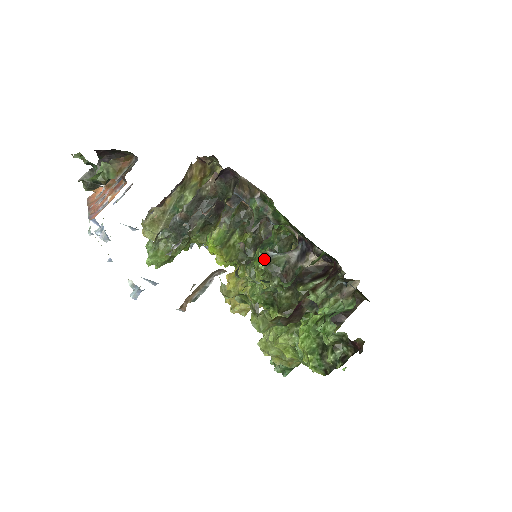
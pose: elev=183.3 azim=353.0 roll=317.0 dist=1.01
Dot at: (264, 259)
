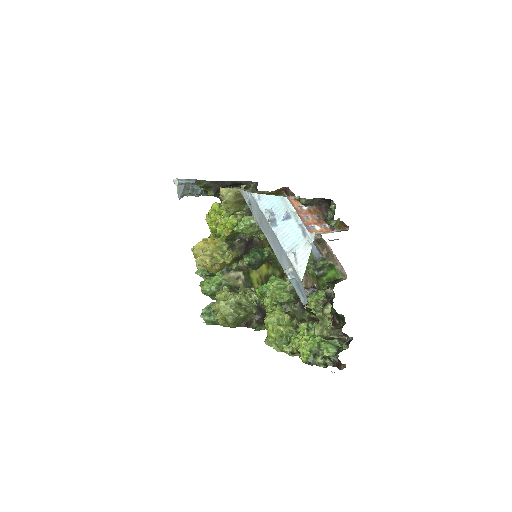
Dot at: occluded
